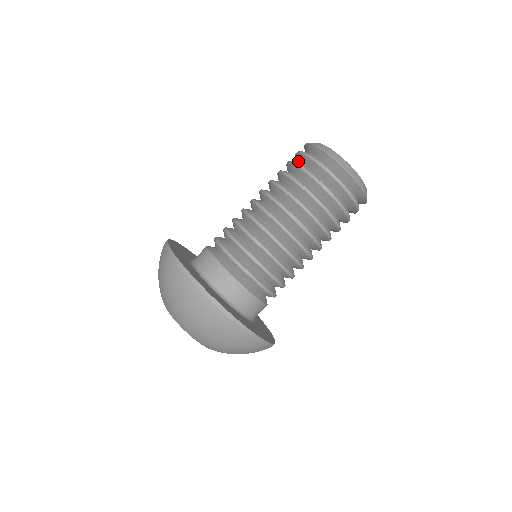
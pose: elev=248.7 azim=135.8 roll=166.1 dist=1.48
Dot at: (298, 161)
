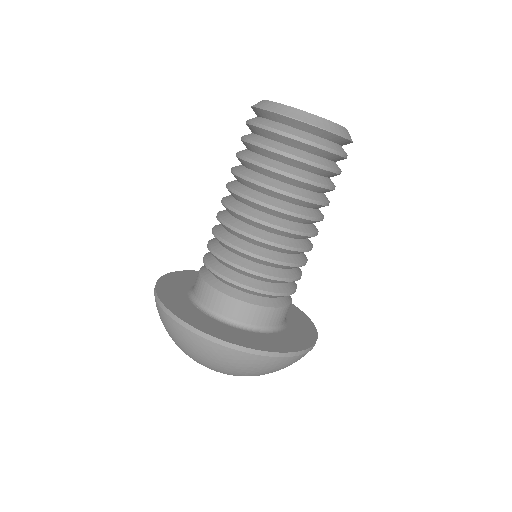
Dot at: (253, 133)
